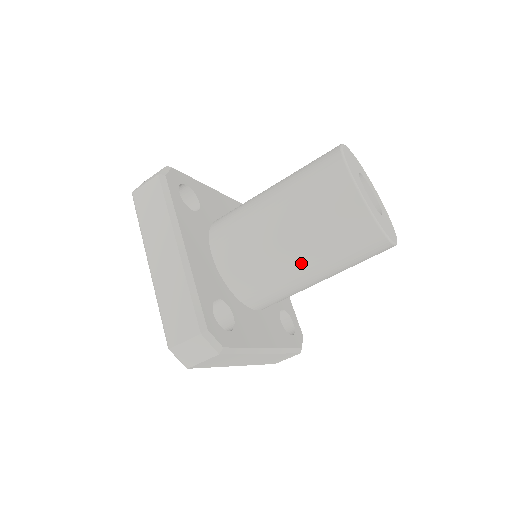
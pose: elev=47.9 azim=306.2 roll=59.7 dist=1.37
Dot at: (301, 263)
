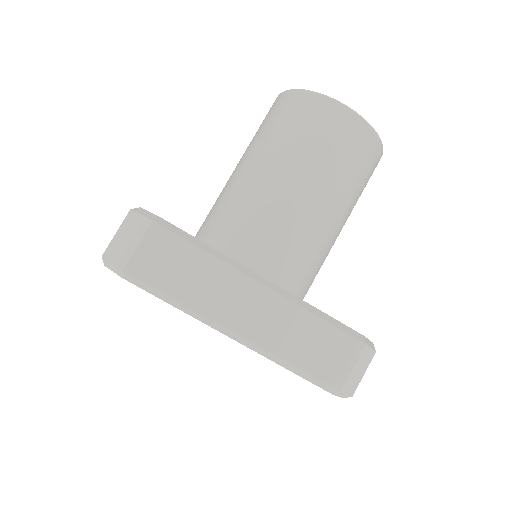
Dot at: (264, 171)
